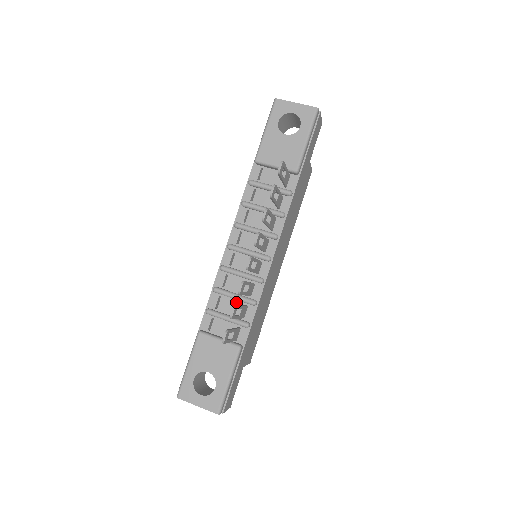
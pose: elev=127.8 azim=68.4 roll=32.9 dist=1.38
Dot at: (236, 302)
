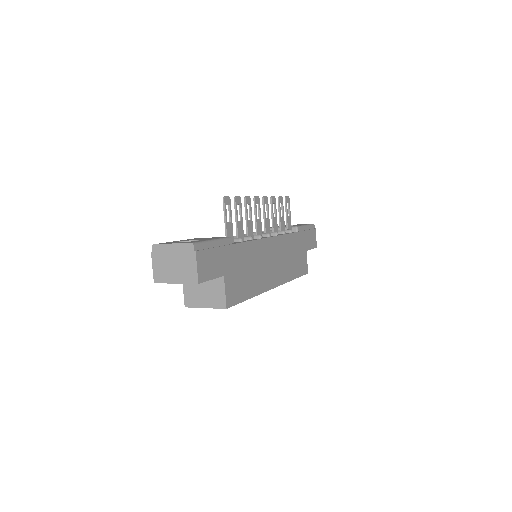
Dot at: occluded
